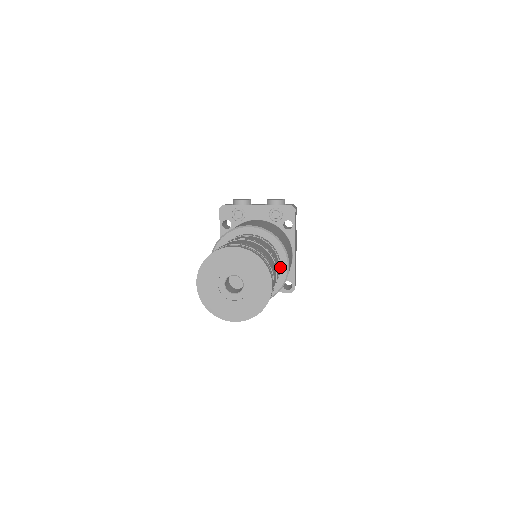
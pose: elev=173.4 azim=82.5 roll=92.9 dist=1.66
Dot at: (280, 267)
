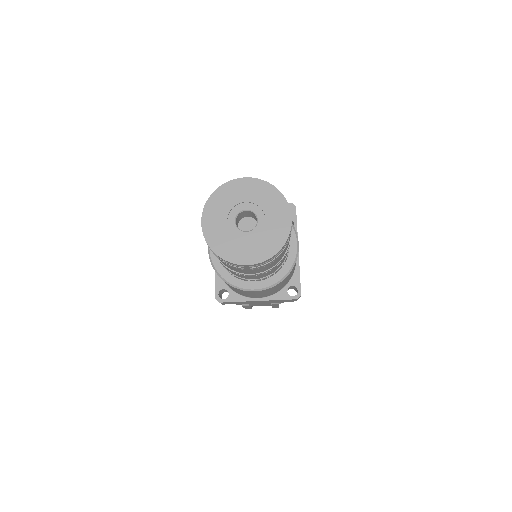
Dot at: occluded
